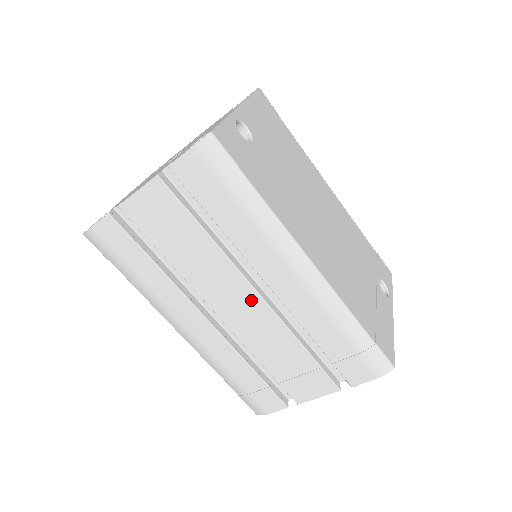
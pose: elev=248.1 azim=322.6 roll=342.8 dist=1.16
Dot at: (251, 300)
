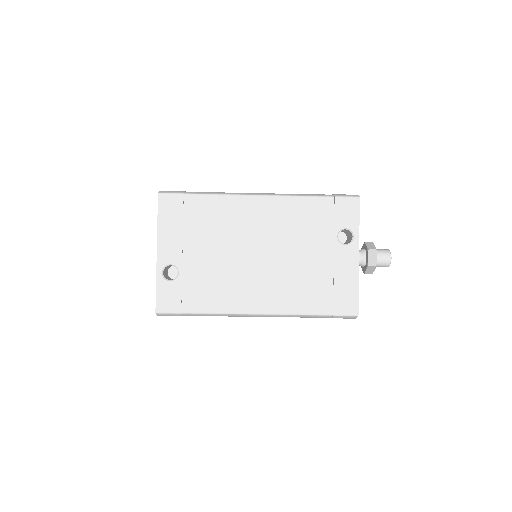
Dot at: occluded
